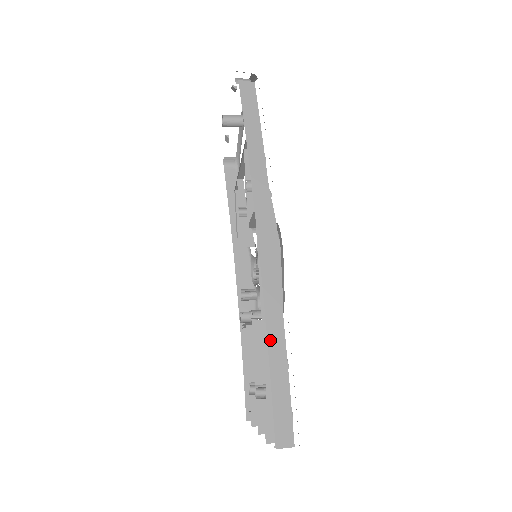
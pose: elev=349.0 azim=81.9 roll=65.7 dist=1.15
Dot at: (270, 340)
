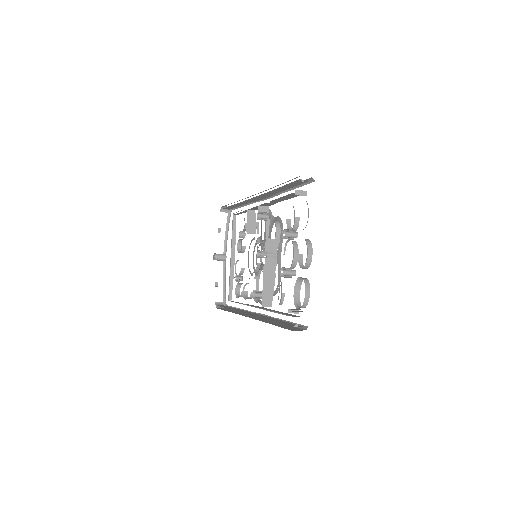
Dot at: occluded
